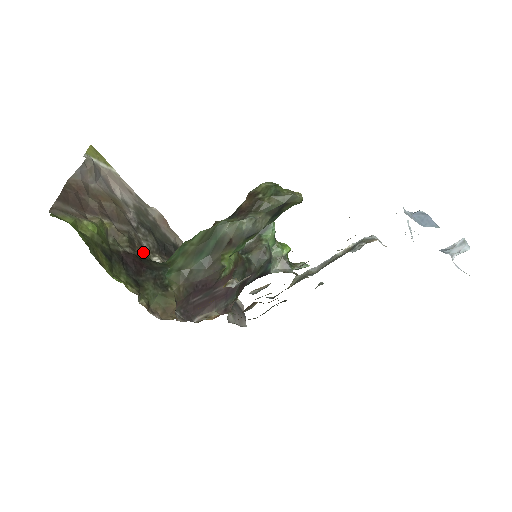
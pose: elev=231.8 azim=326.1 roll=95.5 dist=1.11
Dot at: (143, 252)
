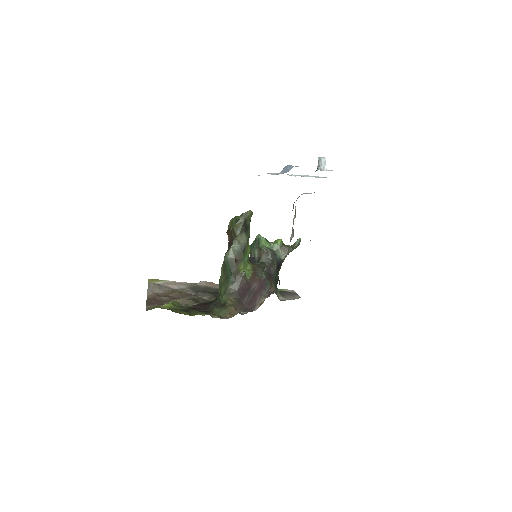
Dot at: (206, 301)
